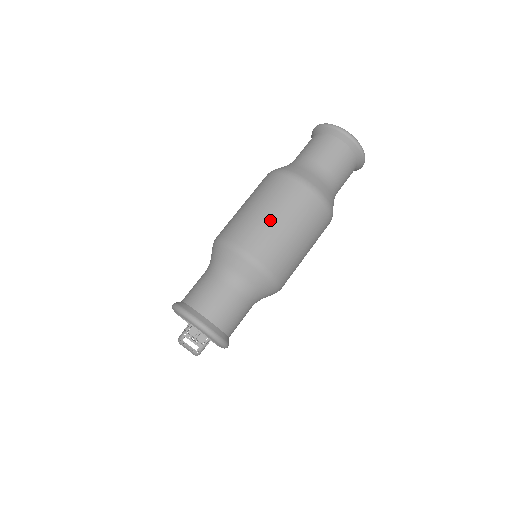
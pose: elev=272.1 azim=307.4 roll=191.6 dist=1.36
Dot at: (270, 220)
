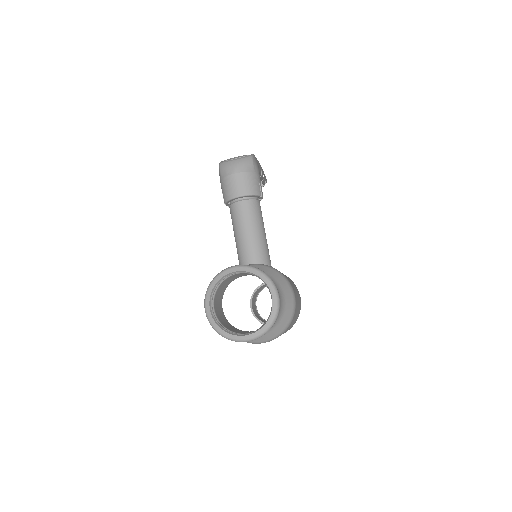
Dot at: occluded
